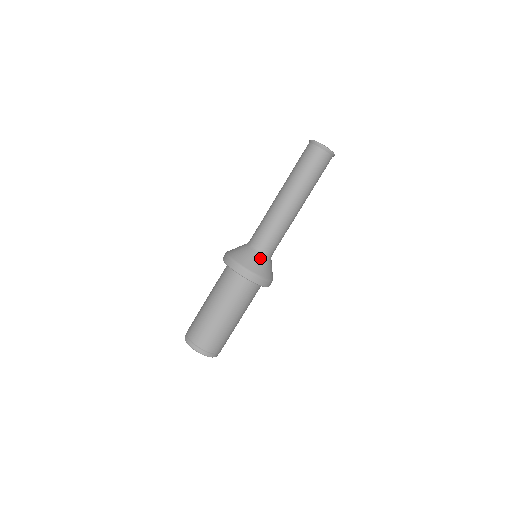
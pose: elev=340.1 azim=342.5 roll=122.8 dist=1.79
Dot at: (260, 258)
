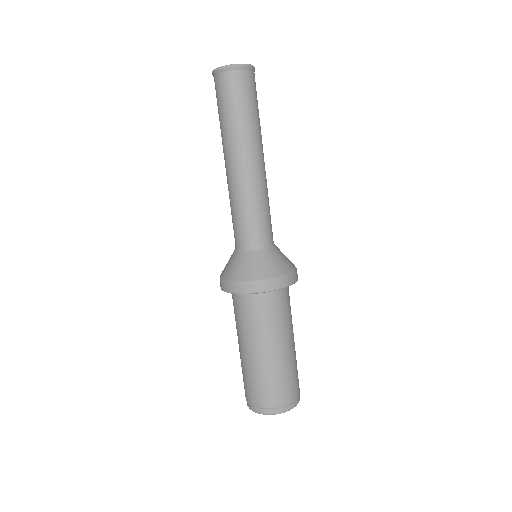
Dot at: (259, 256)
